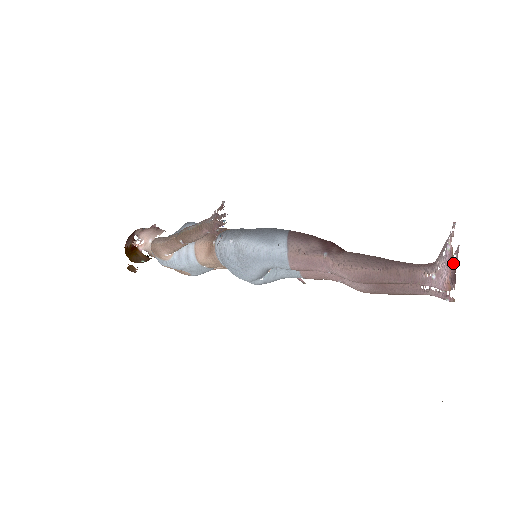
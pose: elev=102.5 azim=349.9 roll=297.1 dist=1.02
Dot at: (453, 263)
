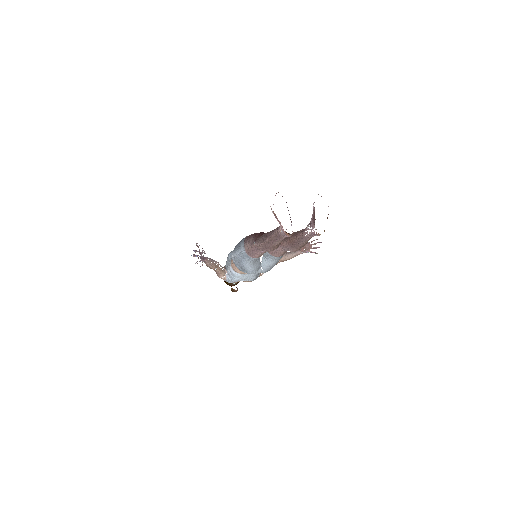
Dot at: (313, 210)
